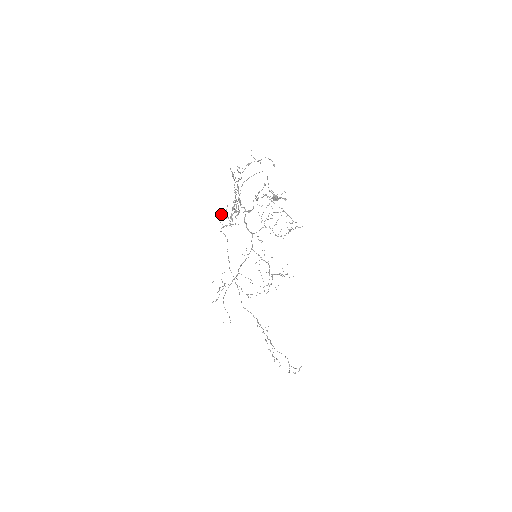
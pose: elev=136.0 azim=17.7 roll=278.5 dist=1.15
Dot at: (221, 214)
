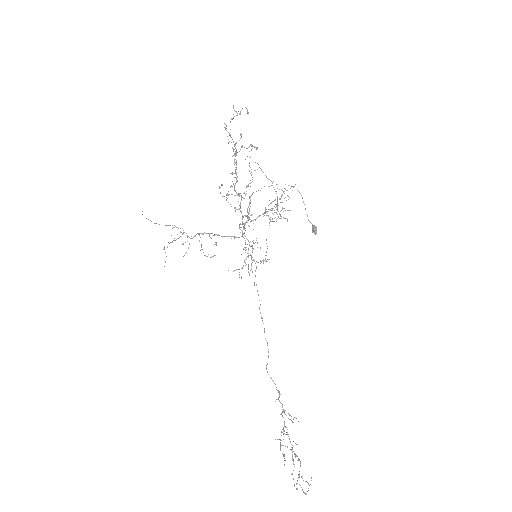
Dot at: occluded
